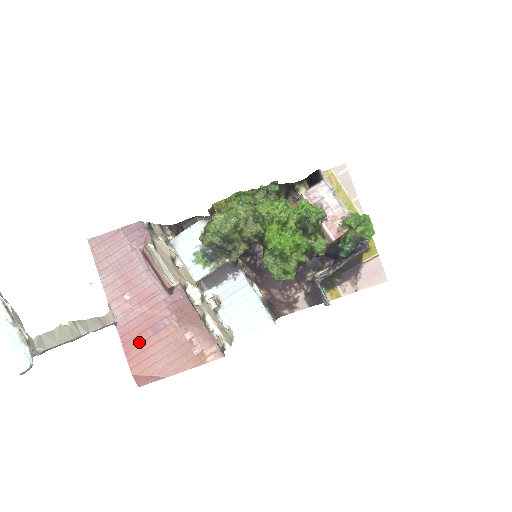
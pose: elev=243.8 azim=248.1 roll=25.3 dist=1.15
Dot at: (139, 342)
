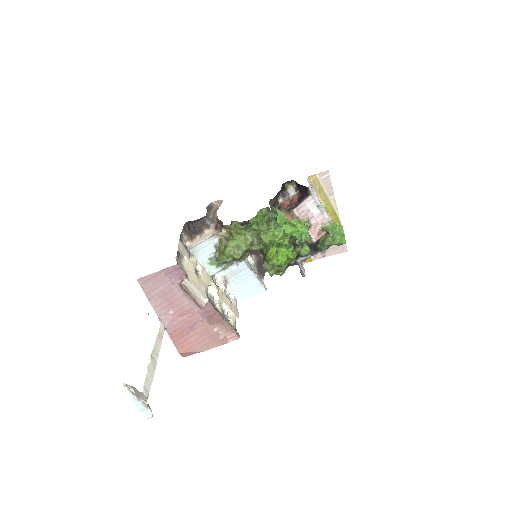
Dot at: (182, 336)
